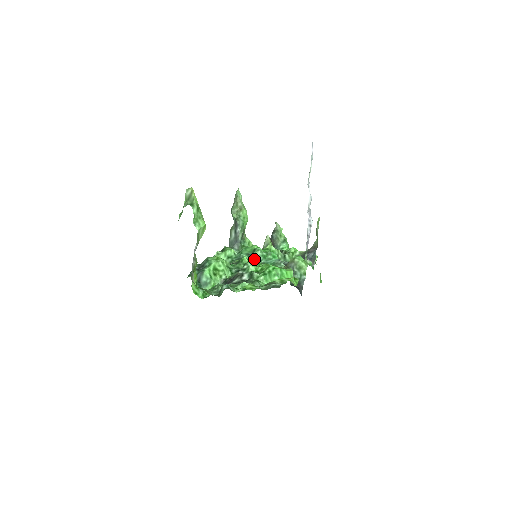
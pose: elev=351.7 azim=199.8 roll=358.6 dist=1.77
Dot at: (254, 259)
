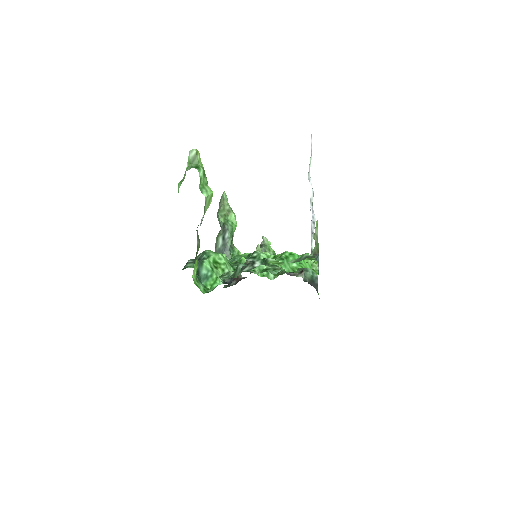
Dot at: occluded
